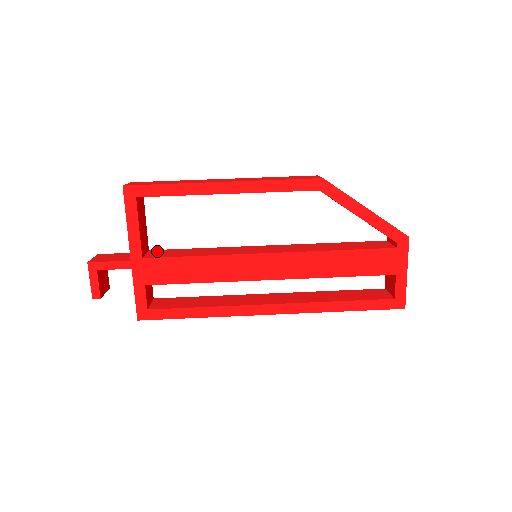
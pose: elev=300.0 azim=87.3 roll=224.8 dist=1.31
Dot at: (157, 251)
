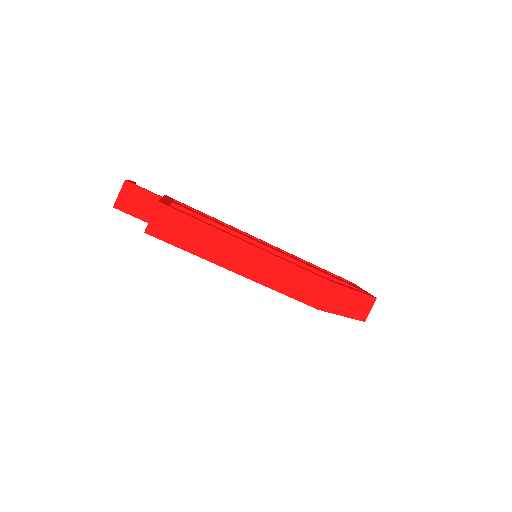
Dot at: occluded
